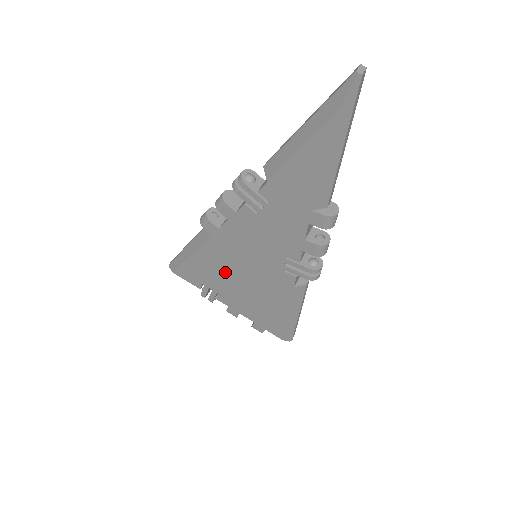
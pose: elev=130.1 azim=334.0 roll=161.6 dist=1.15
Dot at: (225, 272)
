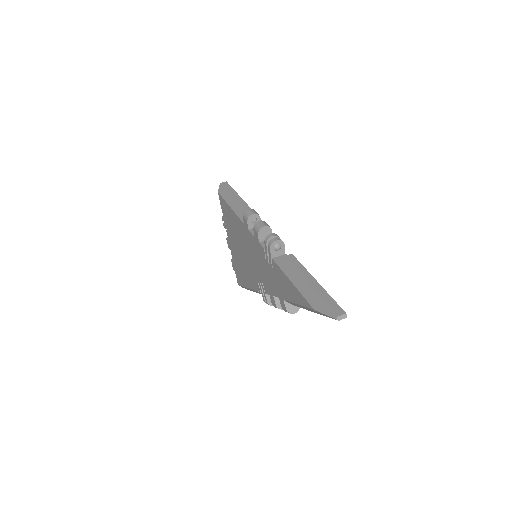
Dot at: (238, 236)
